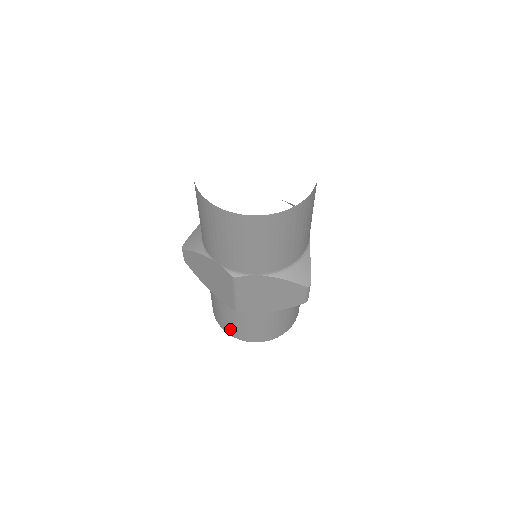
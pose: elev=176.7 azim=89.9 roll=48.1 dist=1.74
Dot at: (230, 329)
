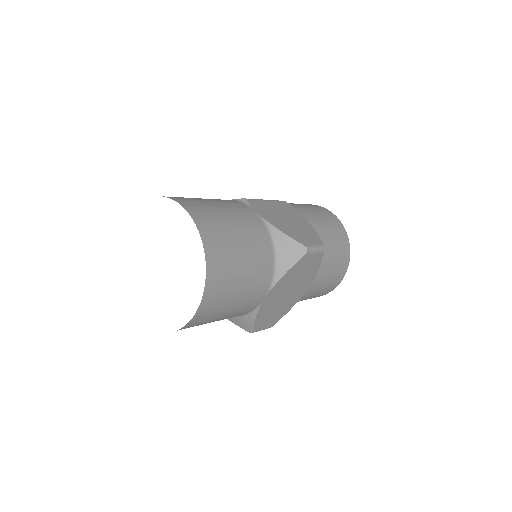
Dot at: occluded
